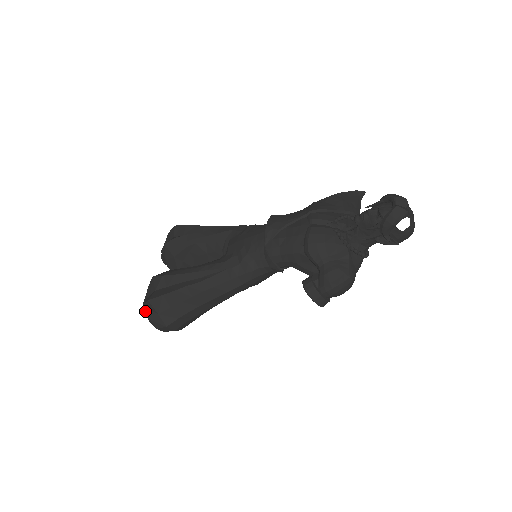
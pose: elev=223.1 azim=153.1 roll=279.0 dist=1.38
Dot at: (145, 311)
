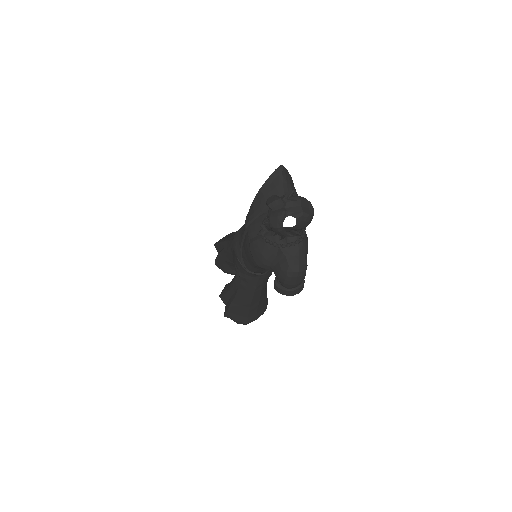
Dot at: occluded
